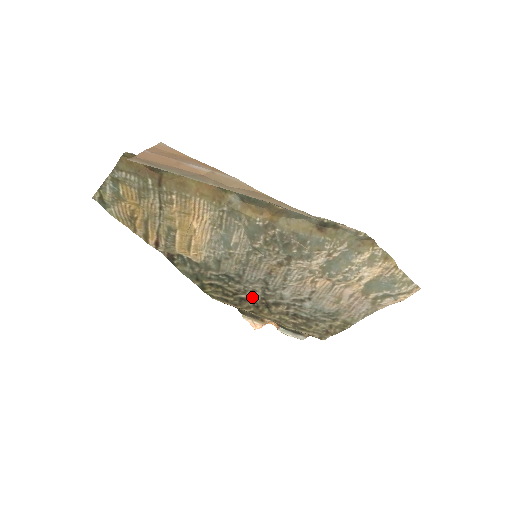
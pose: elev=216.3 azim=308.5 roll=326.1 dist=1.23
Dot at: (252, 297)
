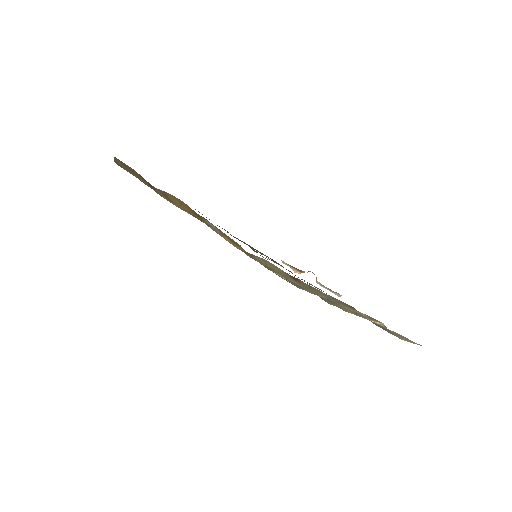
Dot at: occluded
